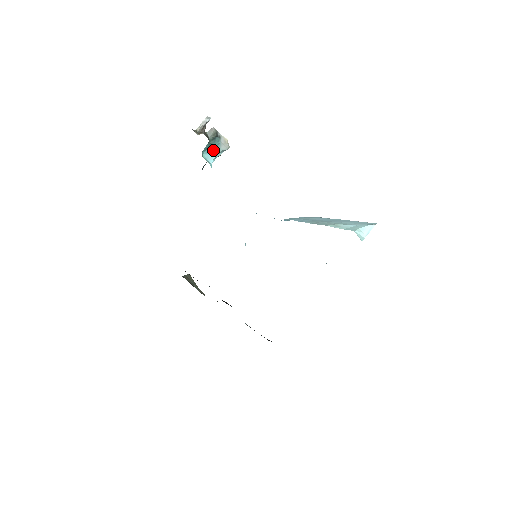
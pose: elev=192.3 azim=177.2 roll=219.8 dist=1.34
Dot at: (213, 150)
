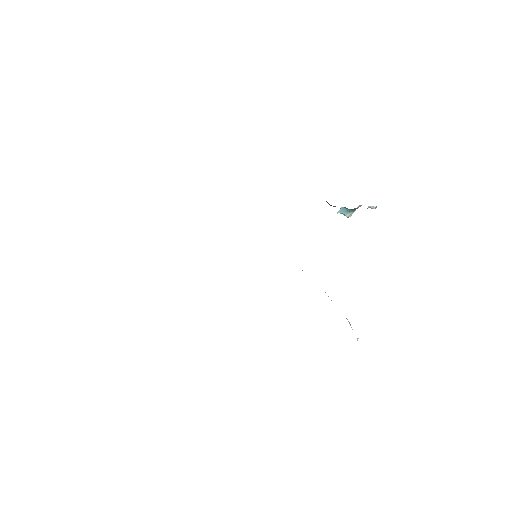
Dot at: (345, 210)
